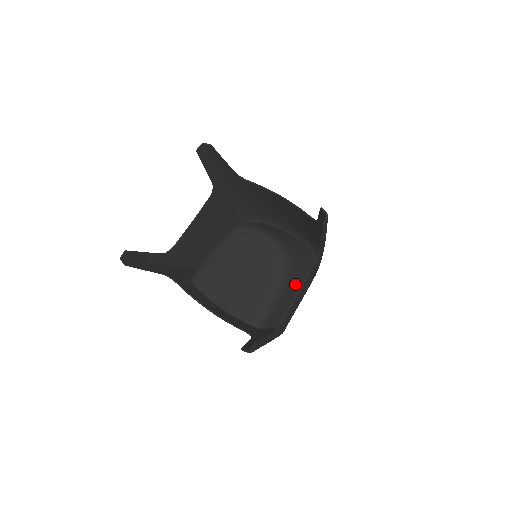
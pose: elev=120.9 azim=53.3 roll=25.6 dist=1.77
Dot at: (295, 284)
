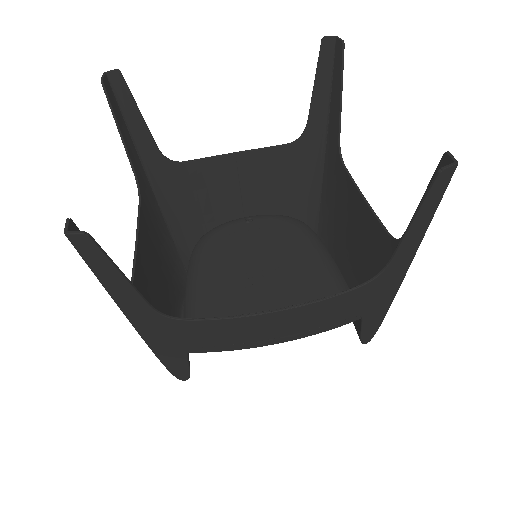
Dot at: occluded
